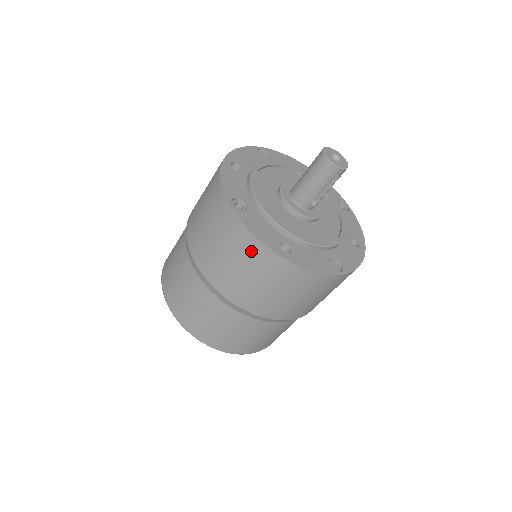
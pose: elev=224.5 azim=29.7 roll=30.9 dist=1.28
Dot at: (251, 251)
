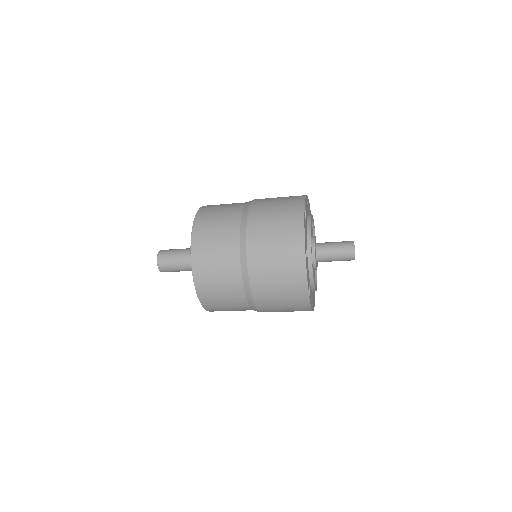
Dot at: (302, 310)
